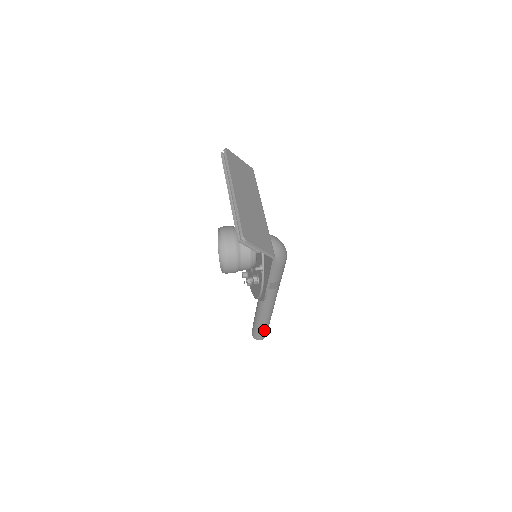
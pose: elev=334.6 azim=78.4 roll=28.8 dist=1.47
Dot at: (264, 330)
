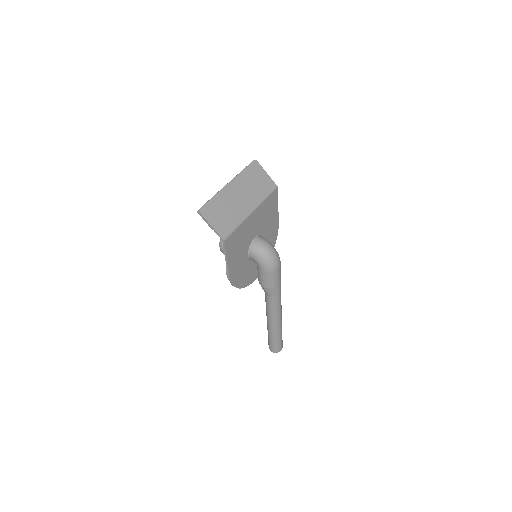
Dot at: (273, 341)
